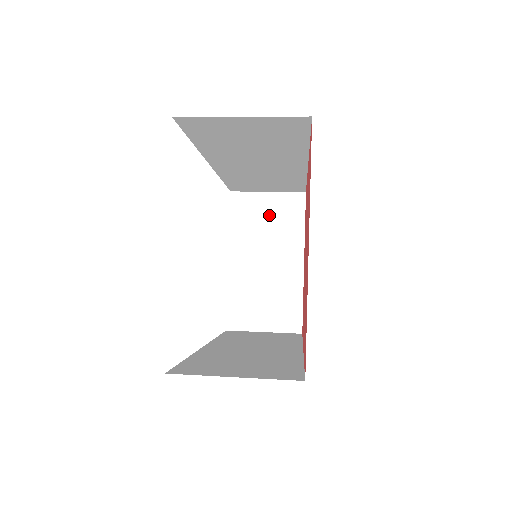
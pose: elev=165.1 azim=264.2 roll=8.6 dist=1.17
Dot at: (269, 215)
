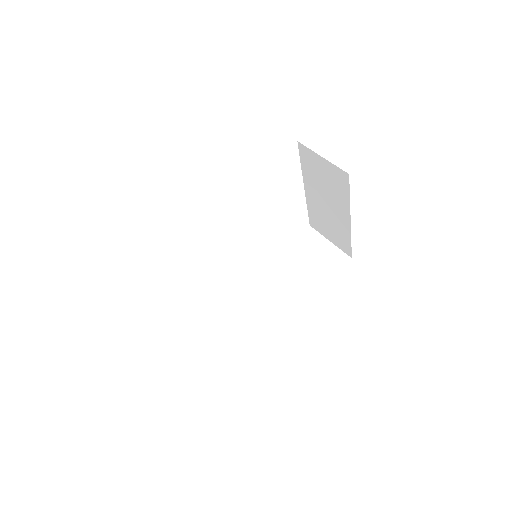
Dot at: (325, 174)
